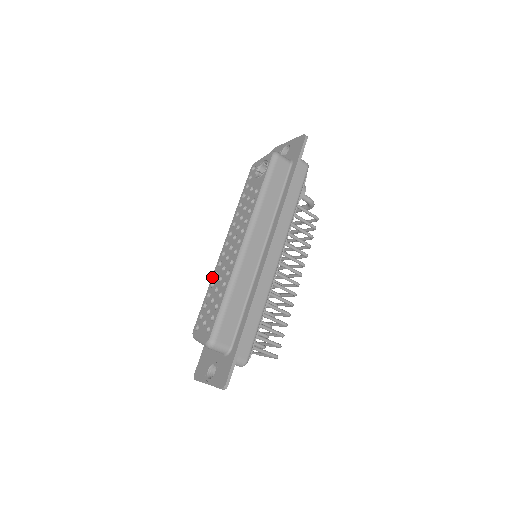
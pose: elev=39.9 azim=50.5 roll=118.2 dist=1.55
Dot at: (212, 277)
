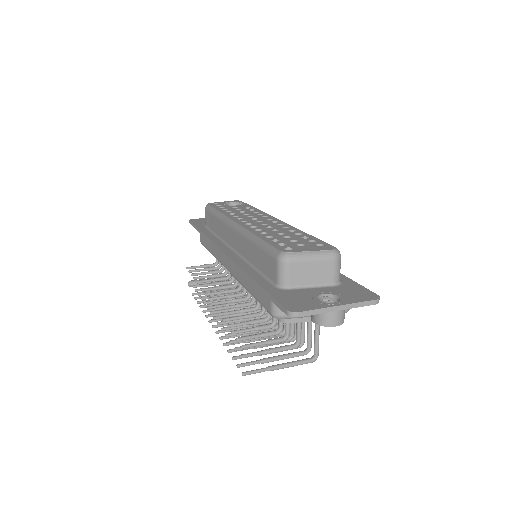
Dot at: (253, 231)
